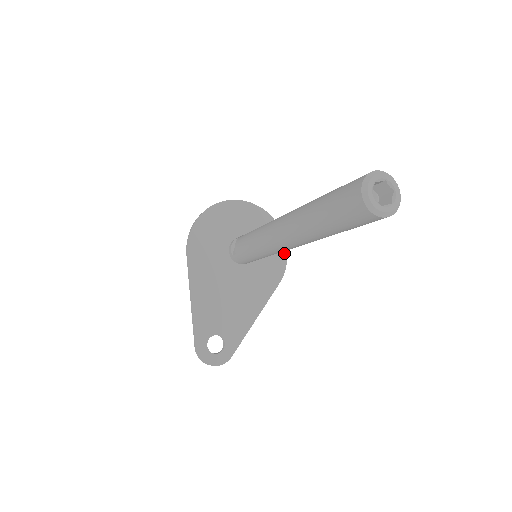
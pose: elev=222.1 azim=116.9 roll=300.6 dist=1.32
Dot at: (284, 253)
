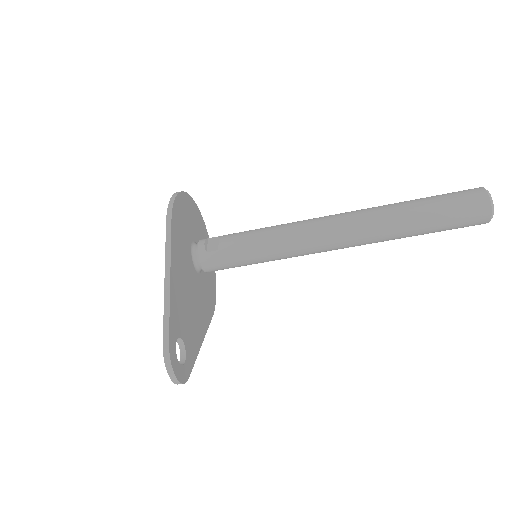
Dot at: (215, 287)
